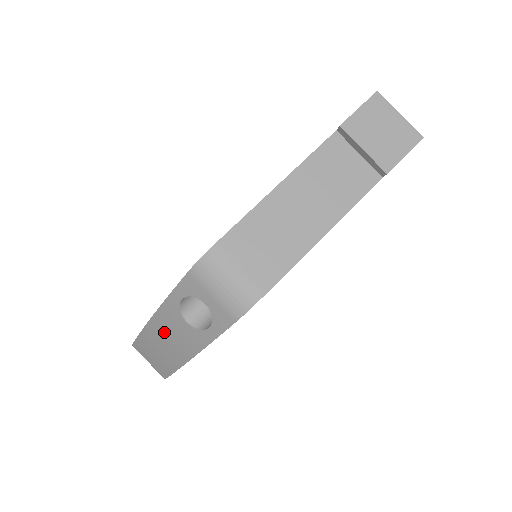
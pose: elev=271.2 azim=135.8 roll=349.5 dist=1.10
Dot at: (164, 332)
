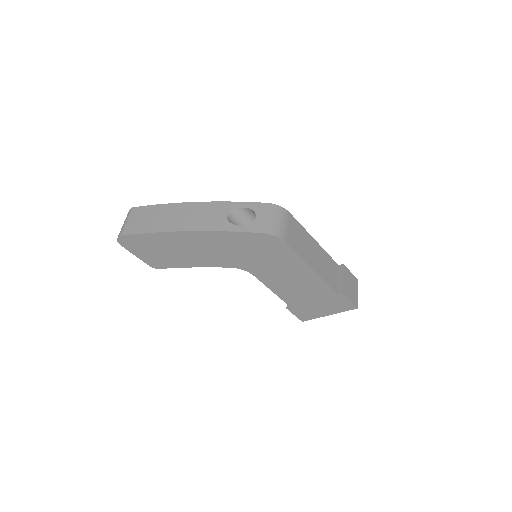
Dot at: (196, 211)
